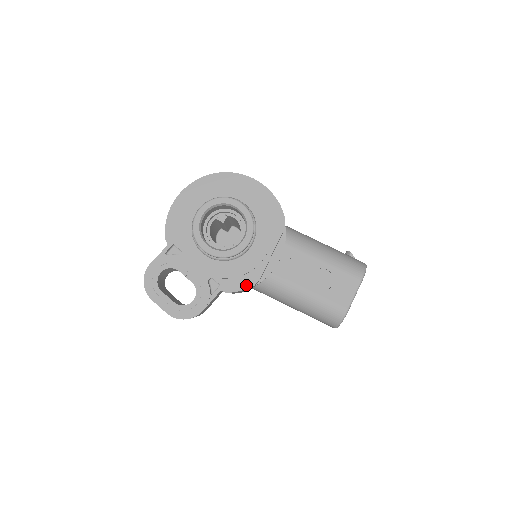
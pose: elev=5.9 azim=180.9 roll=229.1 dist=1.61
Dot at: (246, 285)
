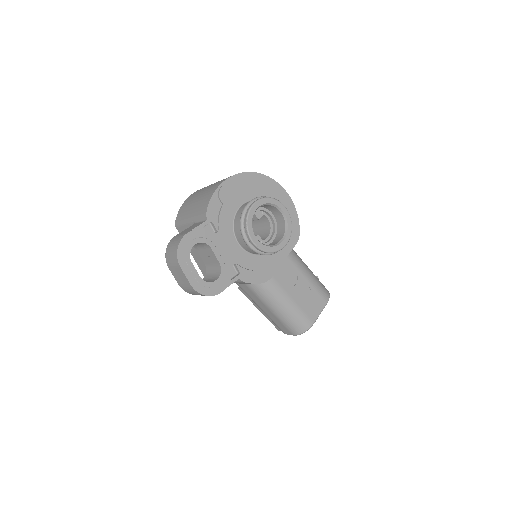
Dot at: (260, 280)
